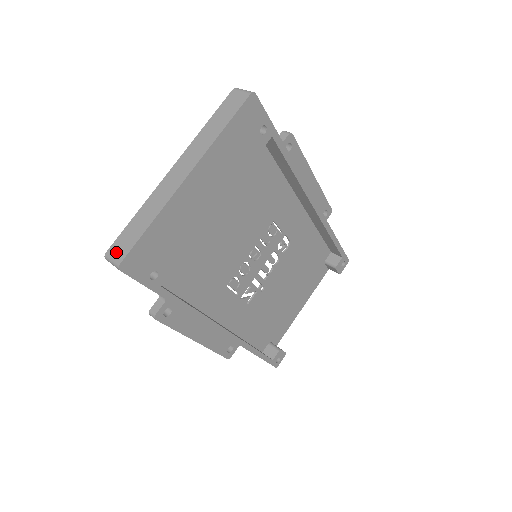
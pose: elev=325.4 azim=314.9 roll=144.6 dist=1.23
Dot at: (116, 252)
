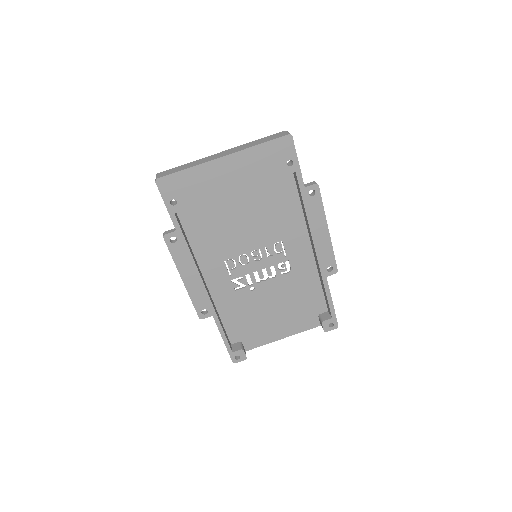
Dot at: (162, 174)
